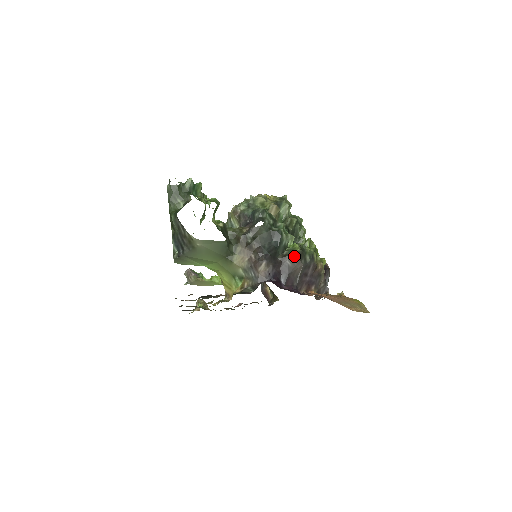
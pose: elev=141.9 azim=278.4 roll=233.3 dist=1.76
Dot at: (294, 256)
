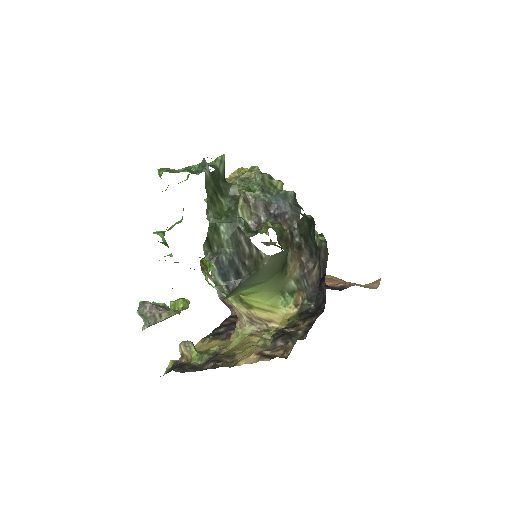
Dot at: (326, 246)
